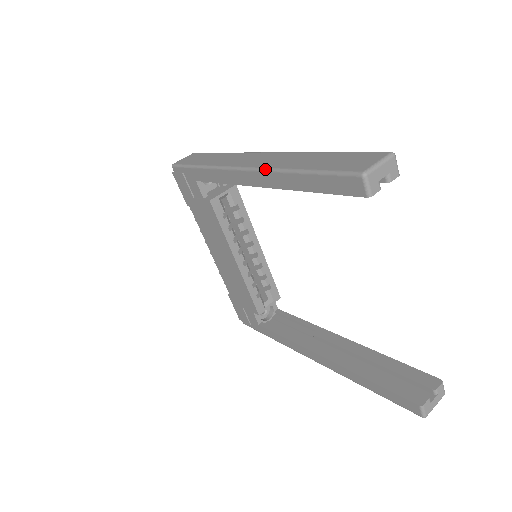
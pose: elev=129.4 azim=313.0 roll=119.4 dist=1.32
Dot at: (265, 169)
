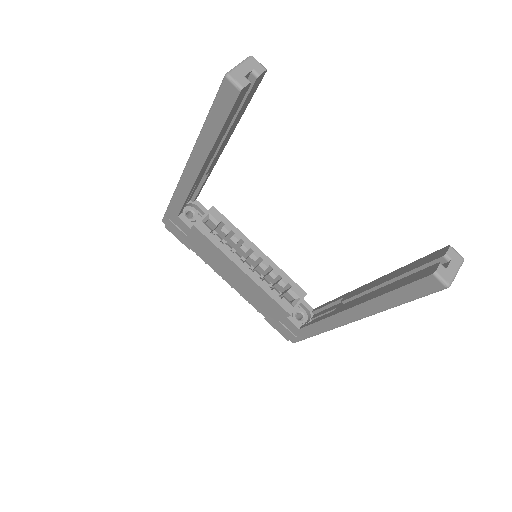
Dot at: (193, 149)
